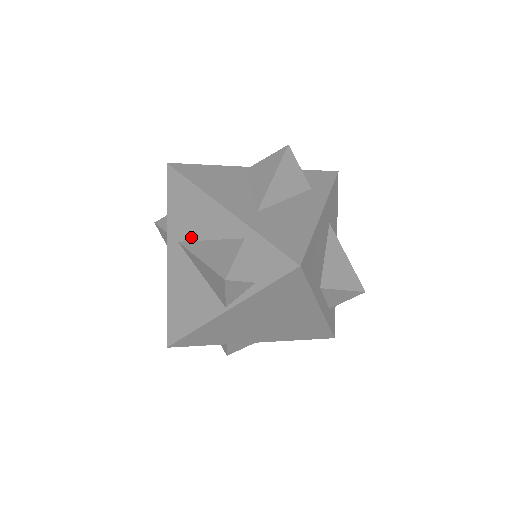
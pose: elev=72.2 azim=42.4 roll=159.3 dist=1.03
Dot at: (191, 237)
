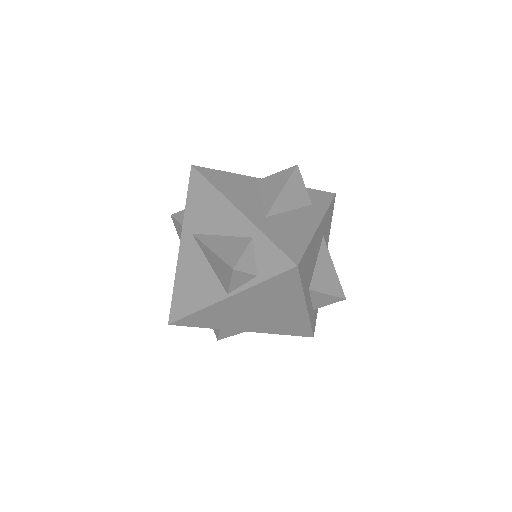
Dot at: (205, 231)
